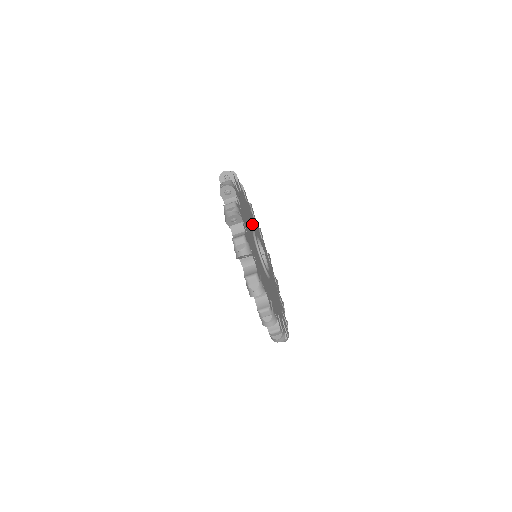
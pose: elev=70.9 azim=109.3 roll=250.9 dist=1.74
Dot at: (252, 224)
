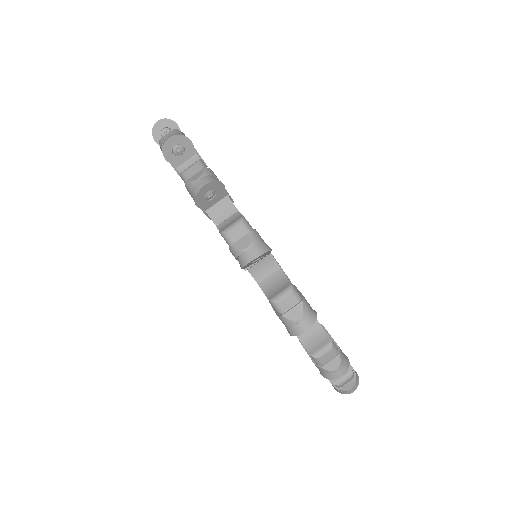
Dot at: occluded
